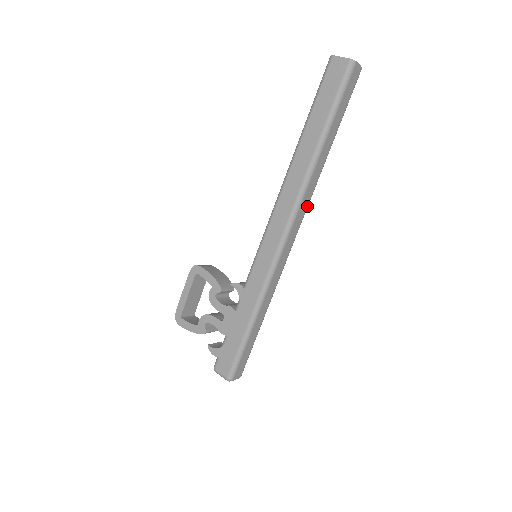
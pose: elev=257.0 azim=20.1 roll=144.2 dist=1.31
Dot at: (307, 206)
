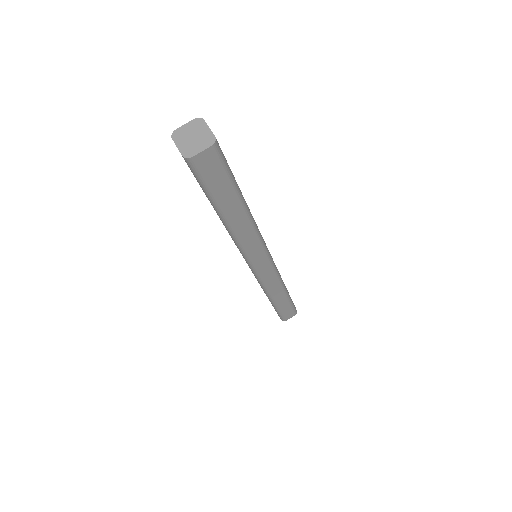
Dot at: (261, 246)
